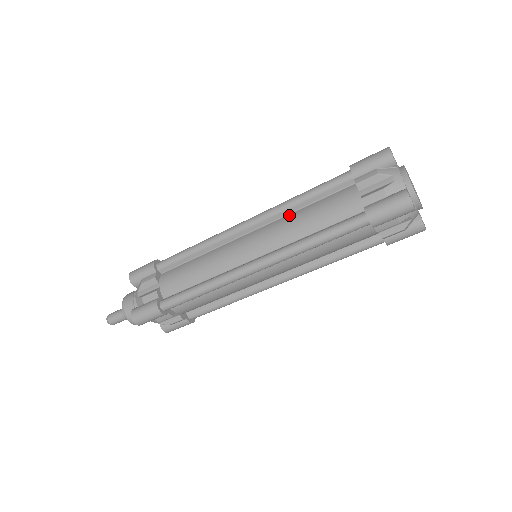
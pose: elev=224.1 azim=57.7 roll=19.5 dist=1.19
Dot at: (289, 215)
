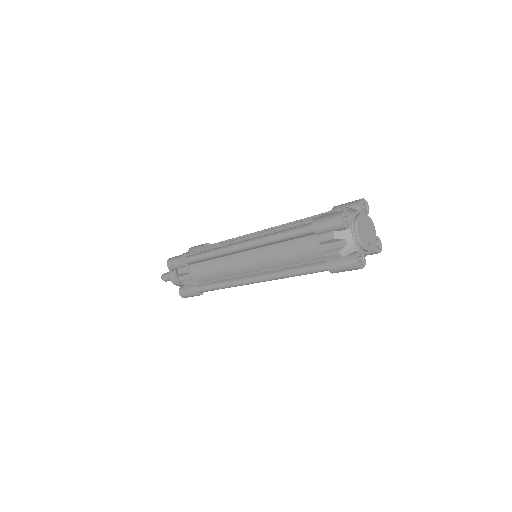
Dot at: (273, 246)
